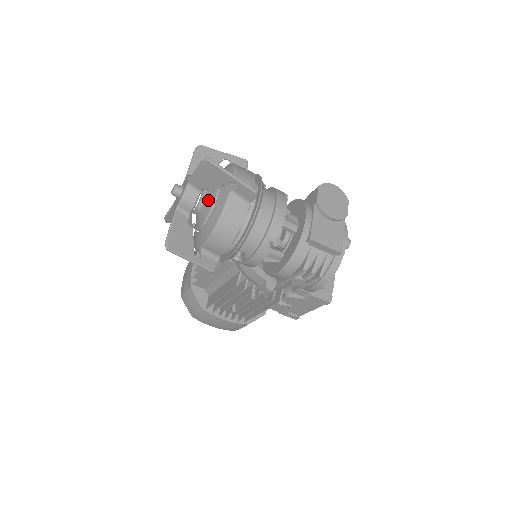
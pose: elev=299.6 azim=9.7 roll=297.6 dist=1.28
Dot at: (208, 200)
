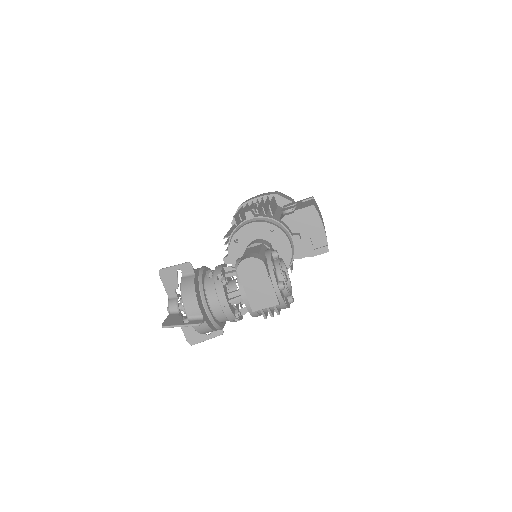
Dot at: occluded
